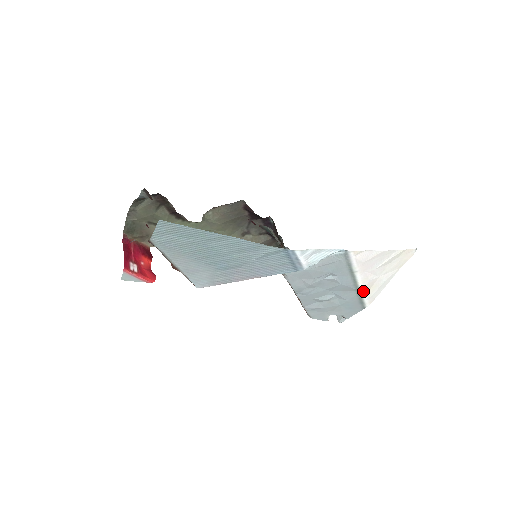
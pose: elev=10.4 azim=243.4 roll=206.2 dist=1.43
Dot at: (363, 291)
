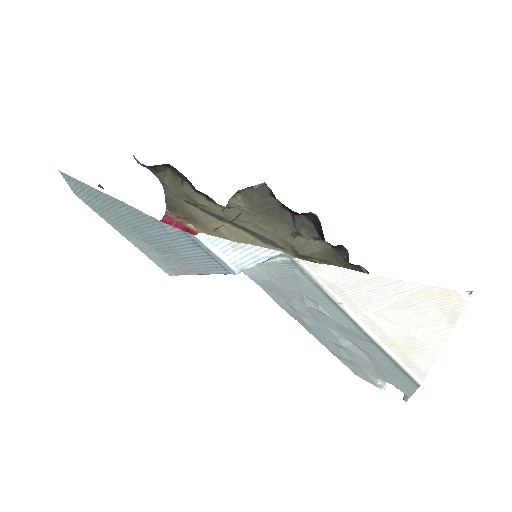
Dot at: (387, 348)
